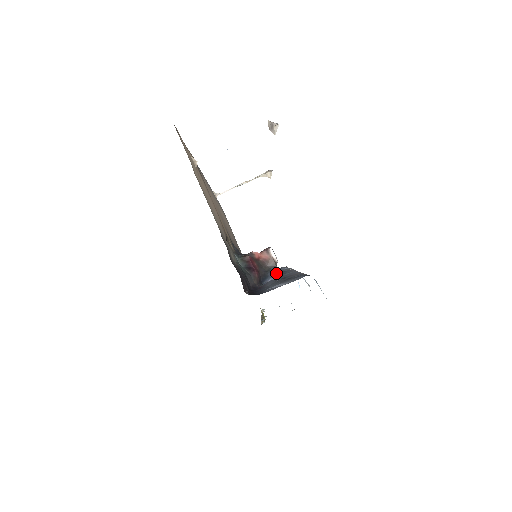
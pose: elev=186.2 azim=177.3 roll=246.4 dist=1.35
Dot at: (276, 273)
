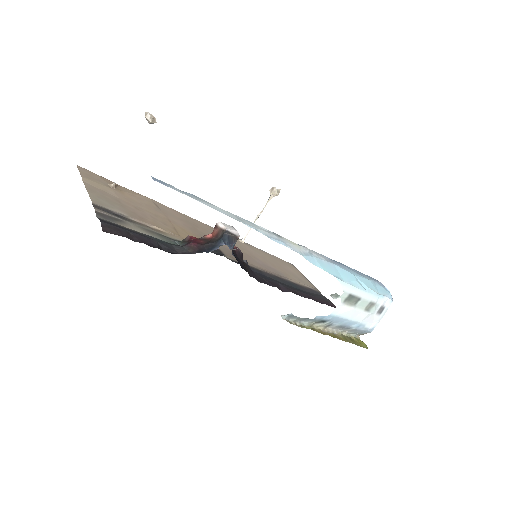
Dot at: occluded
